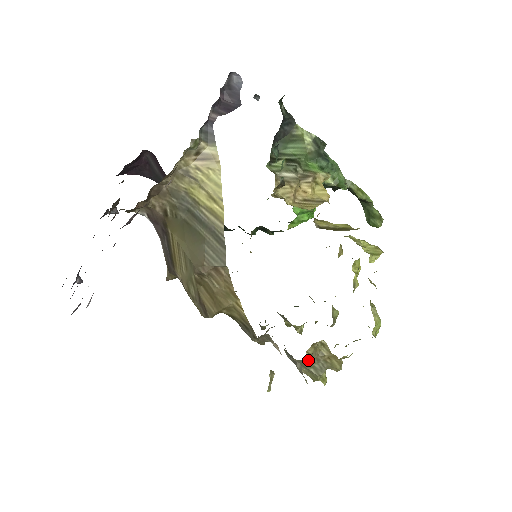
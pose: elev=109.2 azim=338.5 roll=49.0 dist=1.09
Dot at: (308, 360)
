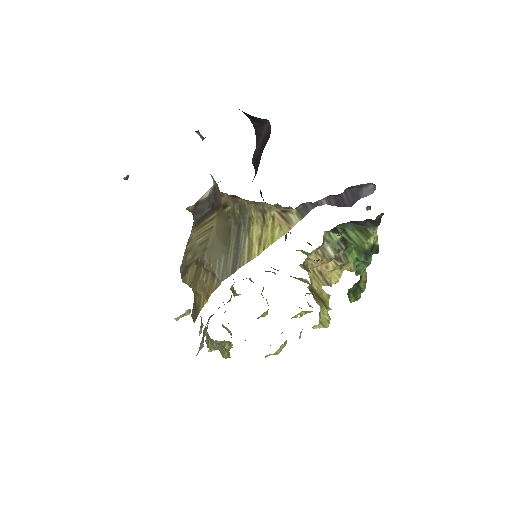
Dot at: occluded
